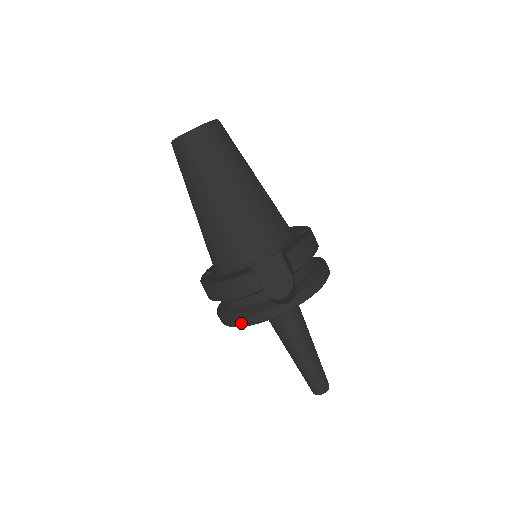
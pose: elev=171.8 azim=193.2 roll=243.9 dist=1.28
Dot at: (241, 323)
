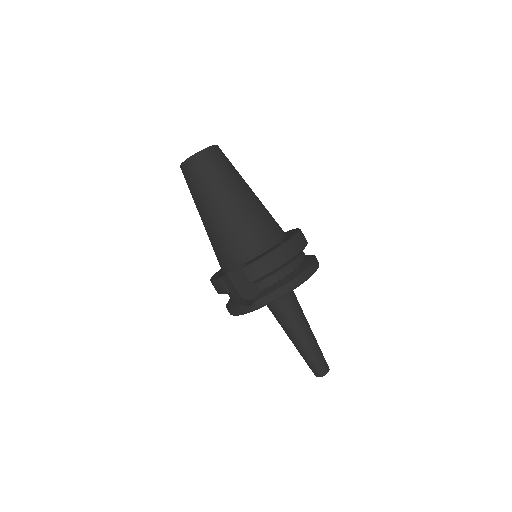
Dot at: (228, 311)
